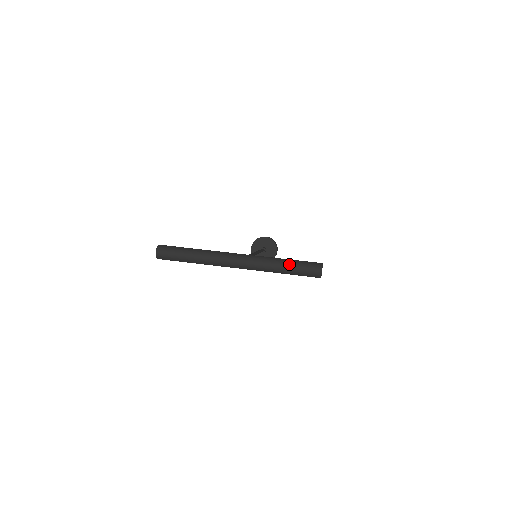
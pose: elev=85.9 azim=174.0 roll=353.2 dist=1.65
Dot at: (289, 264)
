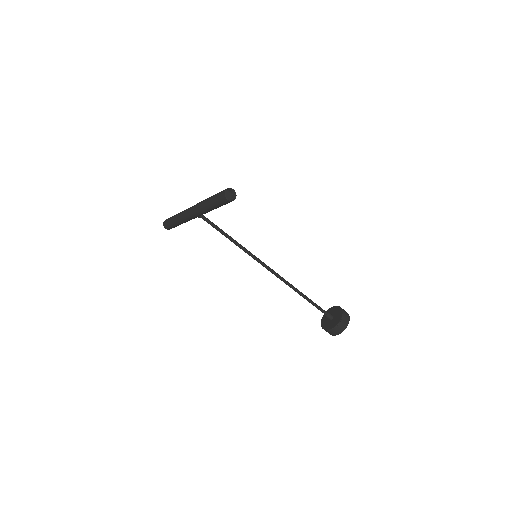
Dot at: occluded
